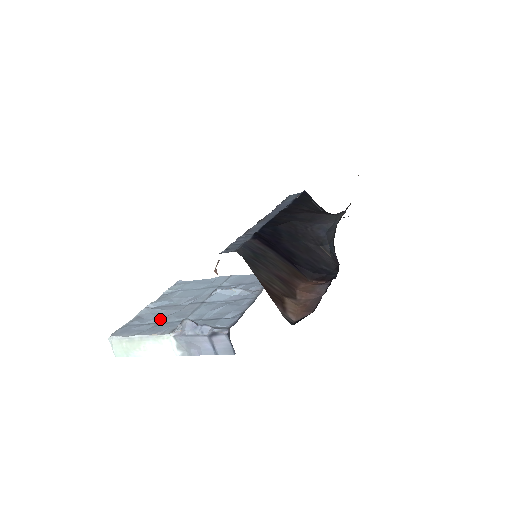
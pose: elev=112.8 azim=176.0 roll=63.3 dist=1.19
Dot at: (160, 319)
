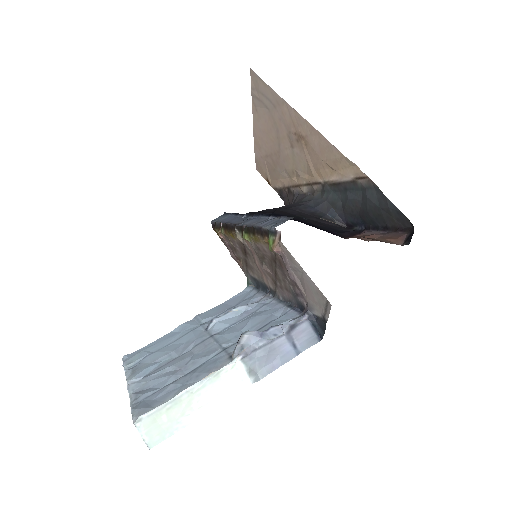
Dot at: (181, 372)
